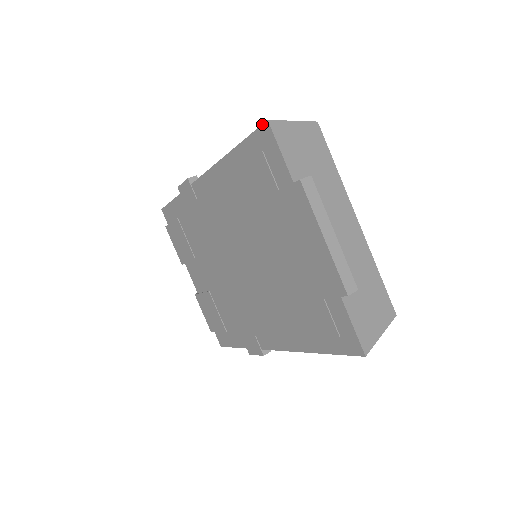
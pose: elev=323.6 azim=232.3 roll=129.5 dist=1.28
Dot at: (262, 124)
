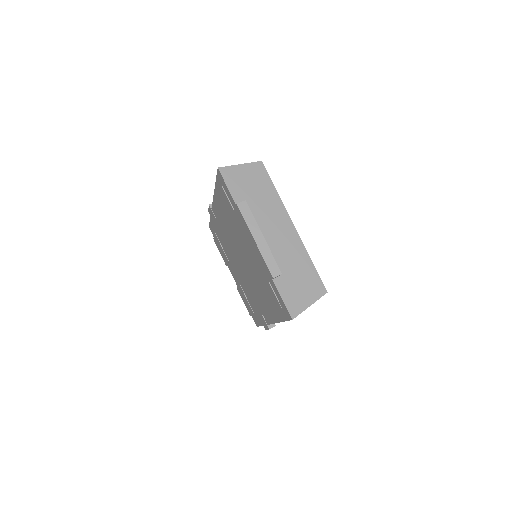
Dot at: (217, 170)
